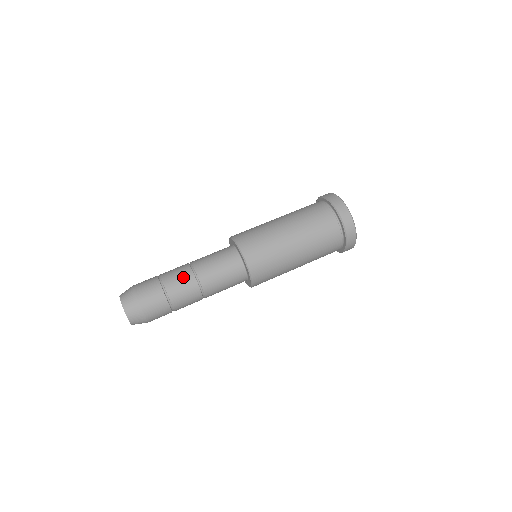
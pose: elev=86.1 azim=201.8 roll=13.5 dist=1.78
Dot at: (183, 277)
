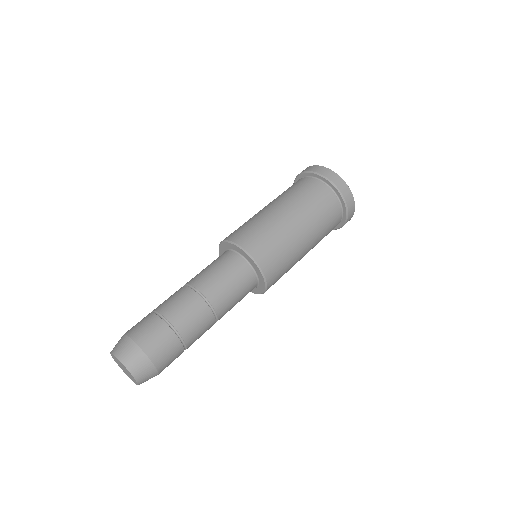
Dot at: (178, 295)
